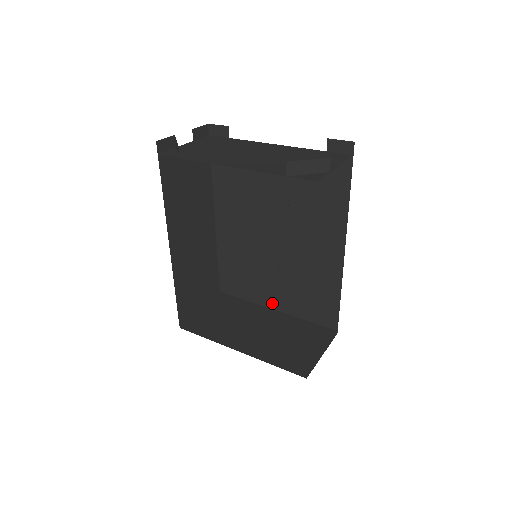
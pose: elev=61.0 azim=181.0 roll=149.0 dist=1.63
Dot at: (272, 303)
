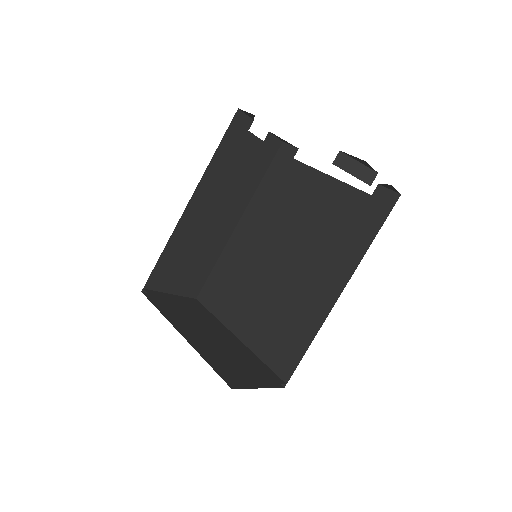
Dot at: (238, 329)
